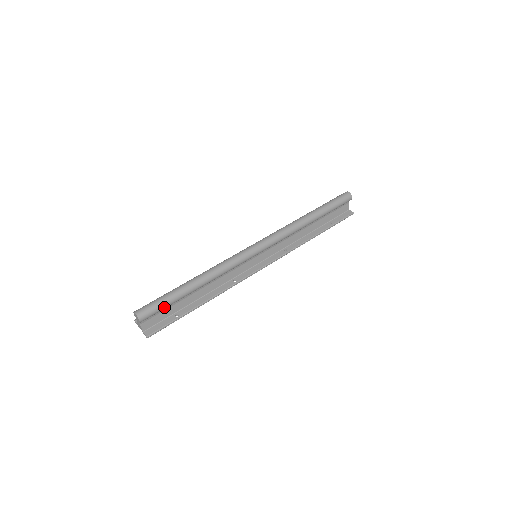
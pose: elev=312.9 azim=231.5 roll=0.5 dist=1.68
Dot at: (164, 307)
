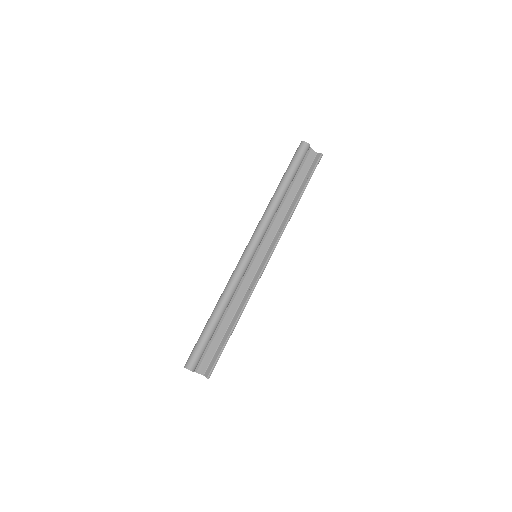
Dot at: (203, 349)
